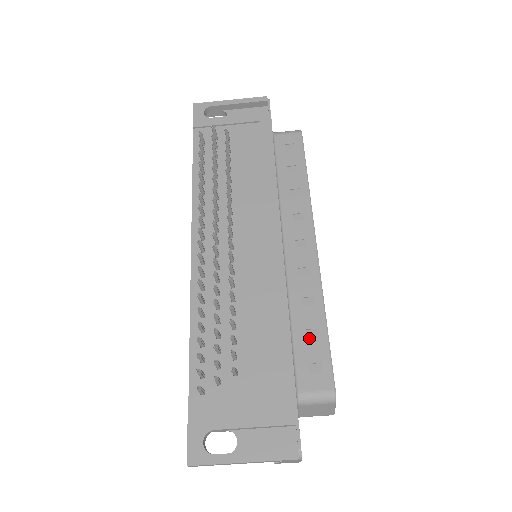
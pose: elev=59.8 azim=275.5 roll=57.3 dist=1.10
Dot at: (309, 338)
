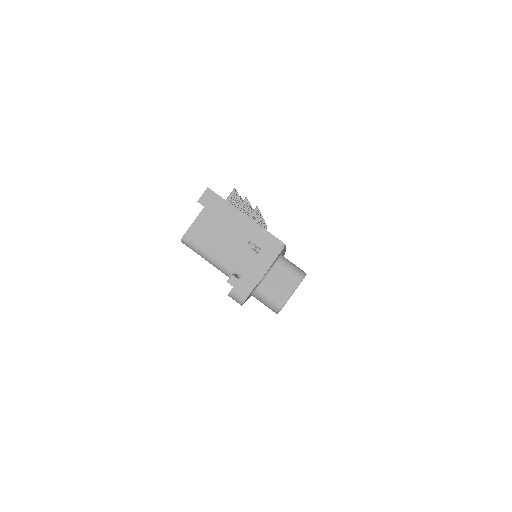
Dot at: occluded
